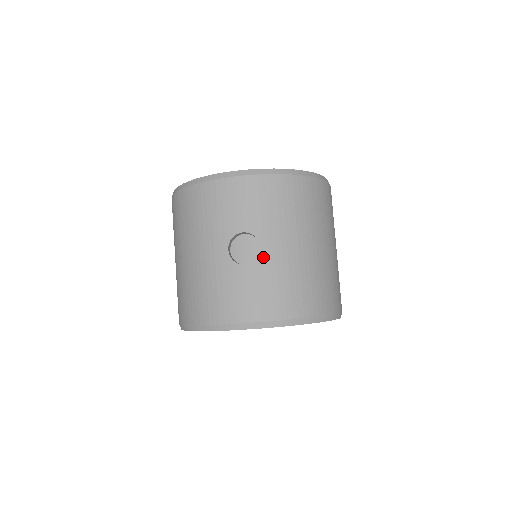
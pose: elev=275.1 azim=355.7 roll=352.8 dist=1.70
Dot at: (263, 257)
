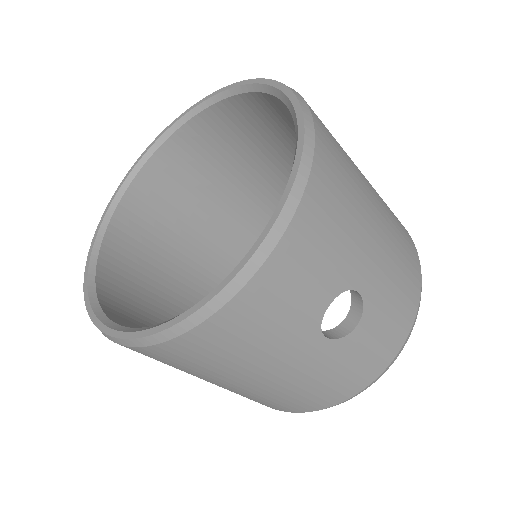
Dot at: (368, 296)
